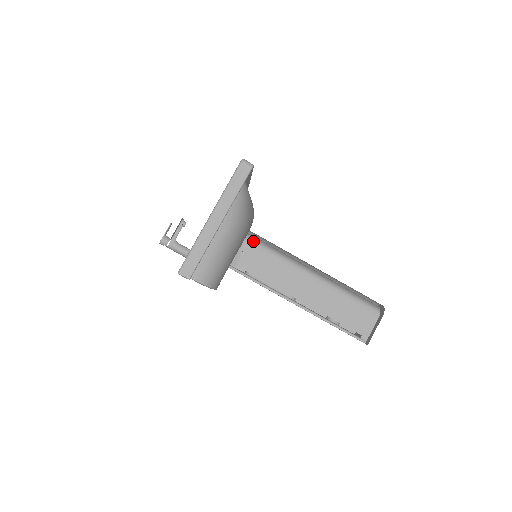
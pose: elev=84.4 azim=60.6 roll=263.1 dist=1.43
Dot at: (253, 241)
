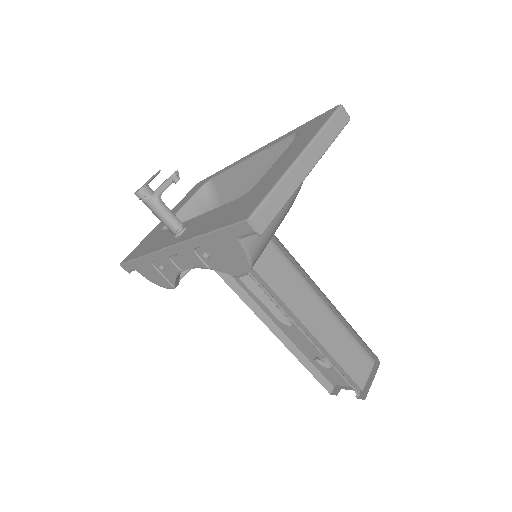
Dot at: occluded
